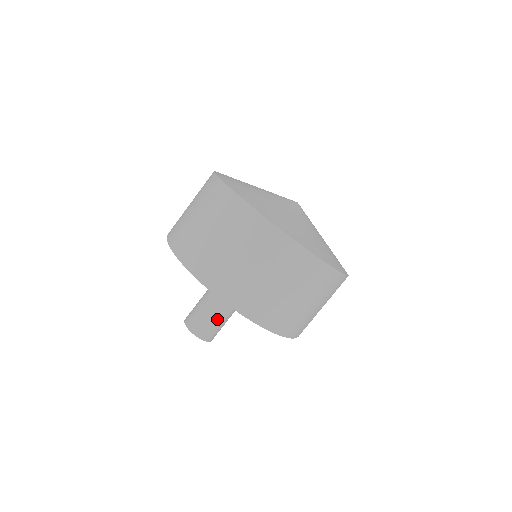
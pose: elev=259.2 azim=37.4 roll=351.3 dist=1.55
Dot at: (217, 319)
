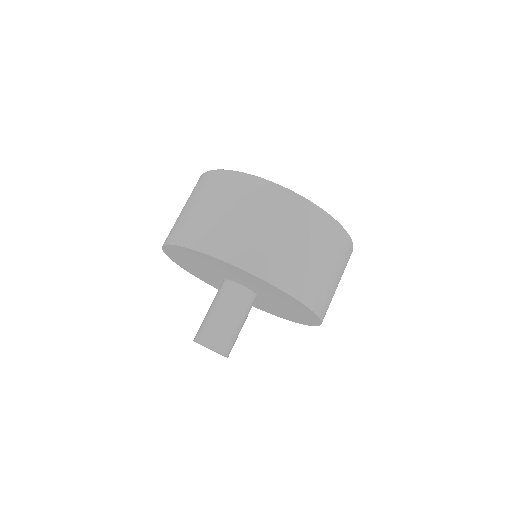
Dot at: (237, 329)
